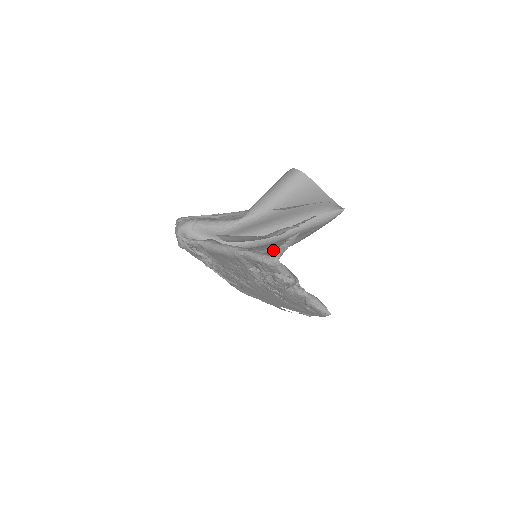
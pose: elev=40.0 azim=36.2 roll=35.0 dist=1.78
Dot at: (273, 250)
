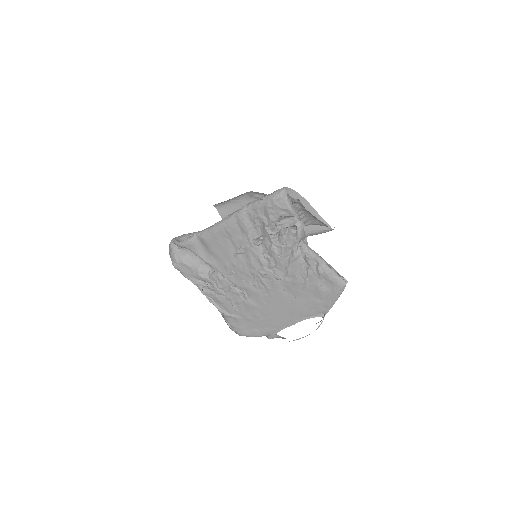
Dot at: occluded
